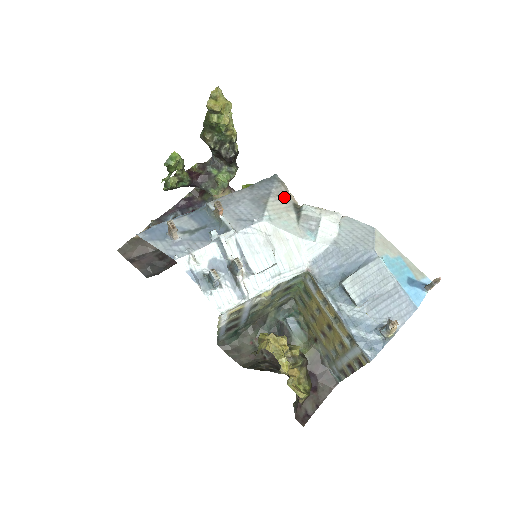
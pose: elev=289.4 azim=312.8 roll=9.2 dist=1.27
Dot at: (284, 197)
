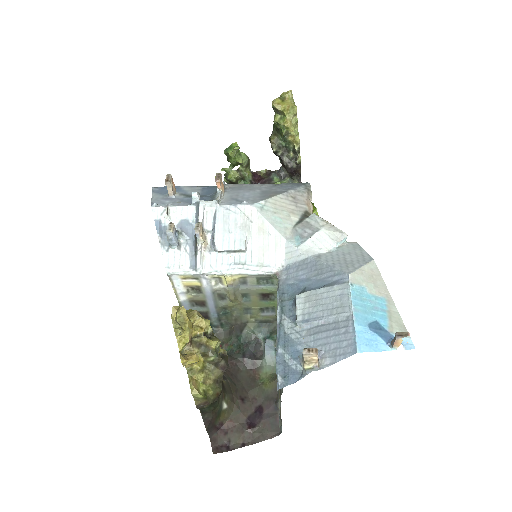
Dot at: (300, 202)
